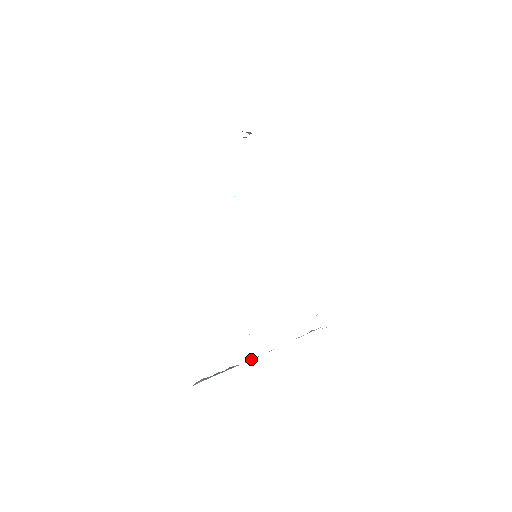
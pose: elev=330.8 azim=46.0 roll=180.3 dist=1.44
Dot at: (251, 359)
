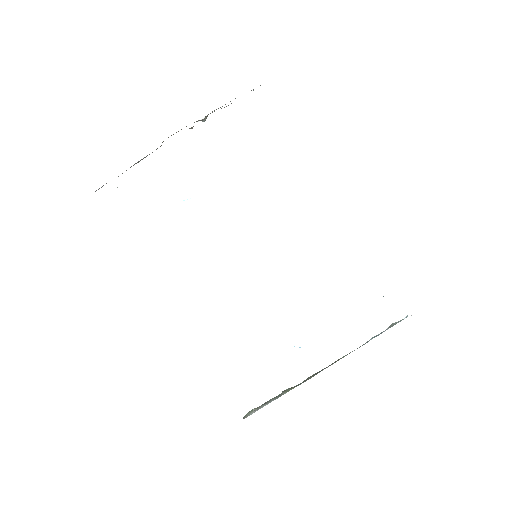
Dot at: (311, 376)
